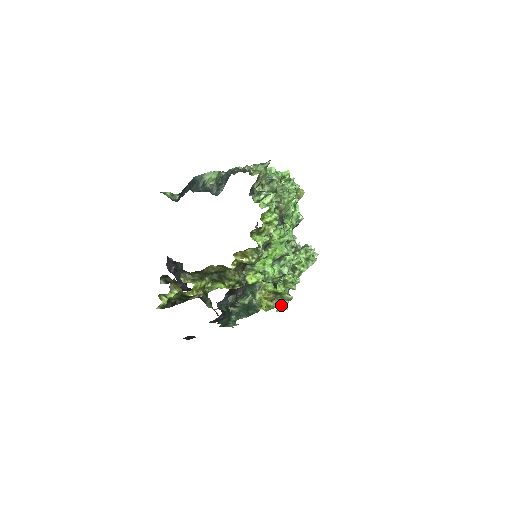
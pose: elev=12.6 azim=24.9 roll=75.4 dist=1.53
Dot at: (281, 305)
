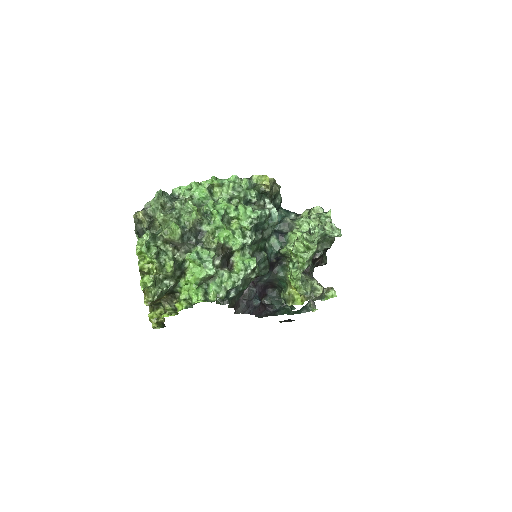
Dot at: (309, 298)
